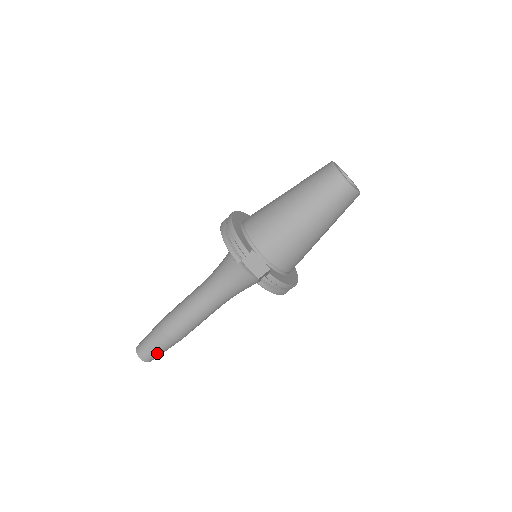
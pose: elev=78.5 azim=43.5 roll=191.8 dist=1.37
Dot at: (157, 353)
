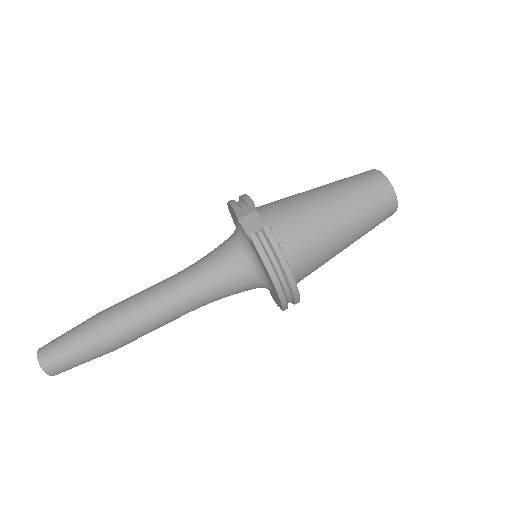
Dot at: (65, 353)
